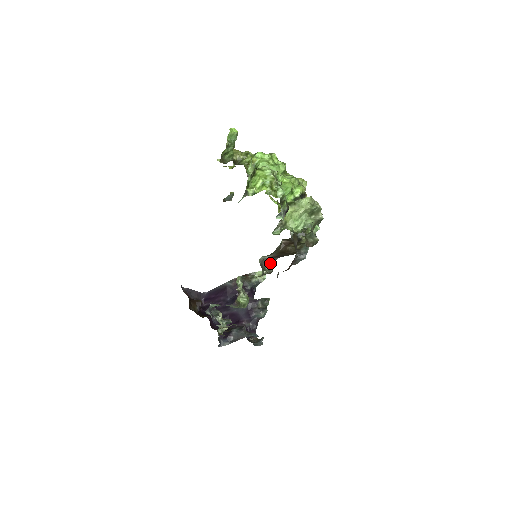
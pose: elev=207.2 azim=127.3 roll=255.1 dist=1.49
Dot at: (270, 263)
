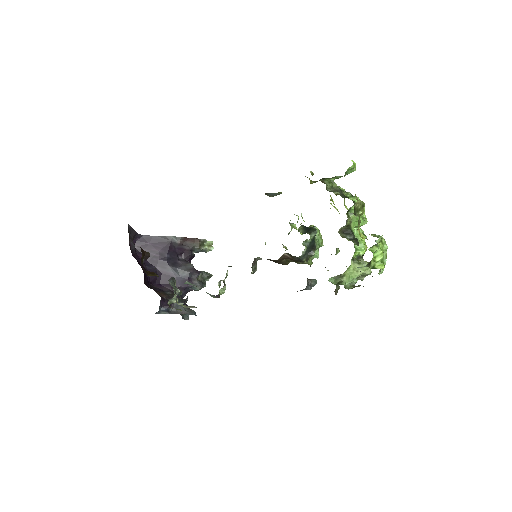
Dot at: (256, 262)
